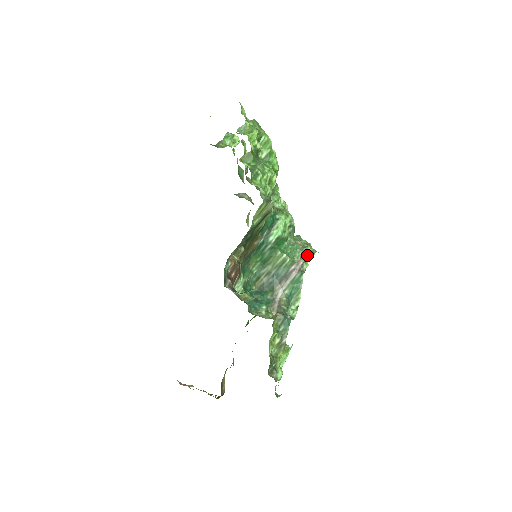
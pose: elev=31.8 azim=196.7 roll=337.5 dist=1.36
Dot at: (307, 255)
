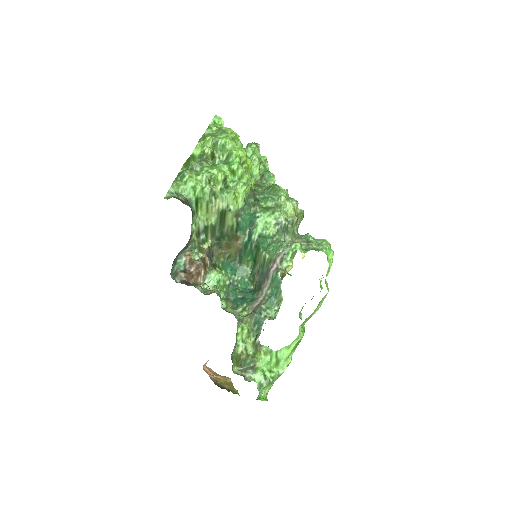
Dot at: (288, 252)
